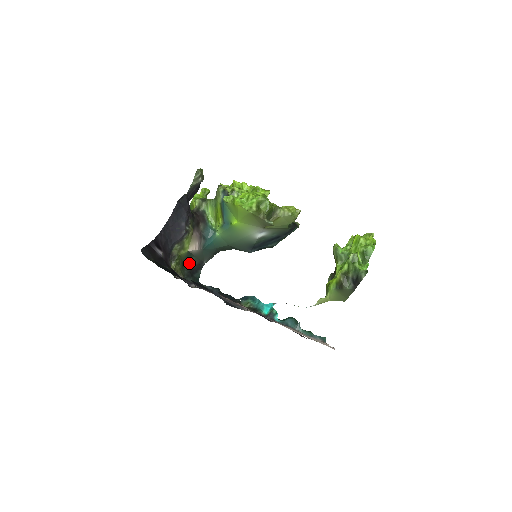
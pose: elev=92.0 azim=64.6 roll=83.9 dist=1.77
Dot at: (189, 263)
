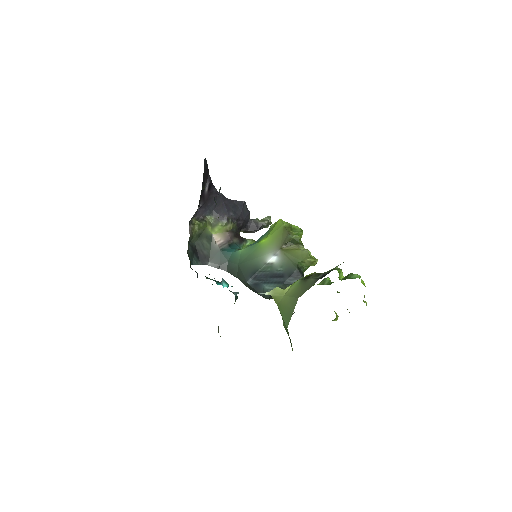
Dot at: (203, 244)
